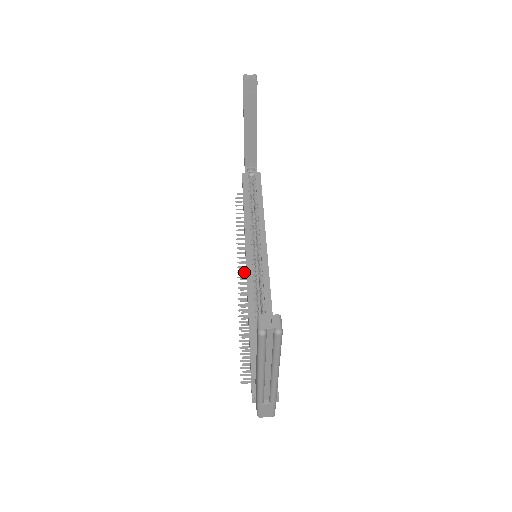
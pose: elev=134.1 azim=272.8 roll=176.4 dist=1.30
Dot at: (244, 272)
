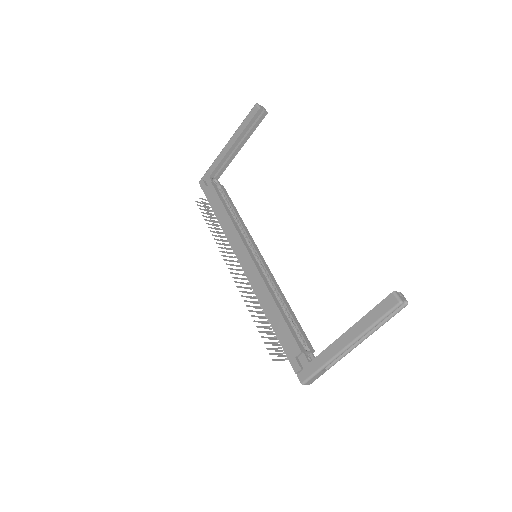
Dot at: (233, 269)
